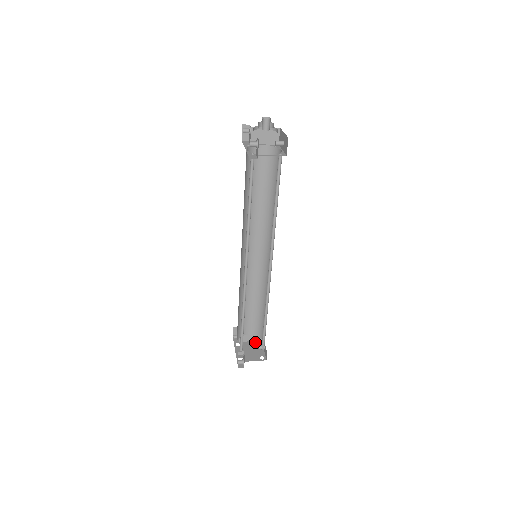
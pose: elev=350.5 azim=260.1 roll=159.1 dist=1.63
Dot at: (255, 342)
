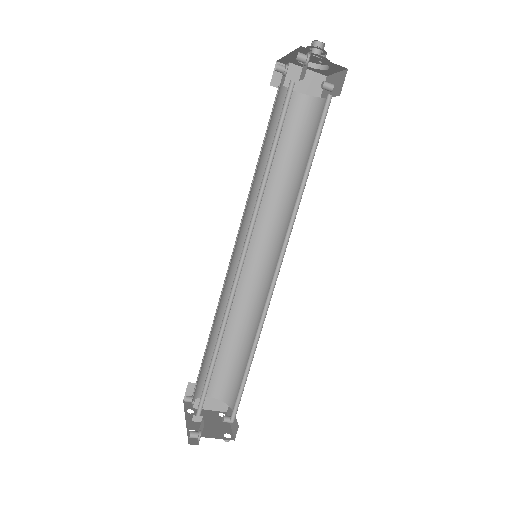
Dot at: (217, 412)
